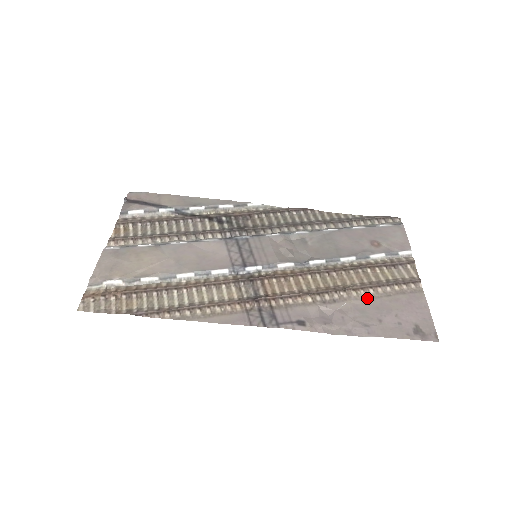
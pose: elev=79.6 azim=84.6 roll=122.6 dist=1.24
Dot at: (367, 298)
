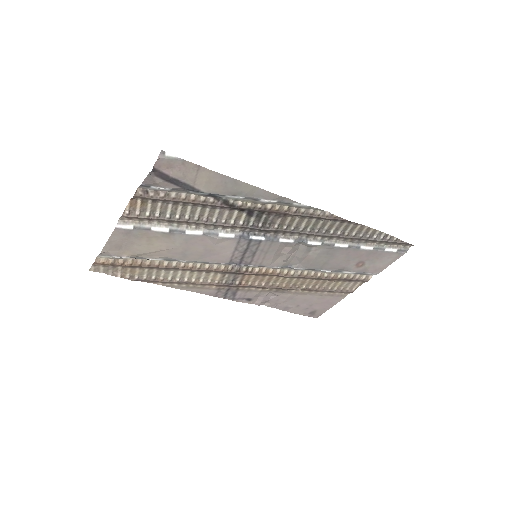
Dot at: (306, 294)
